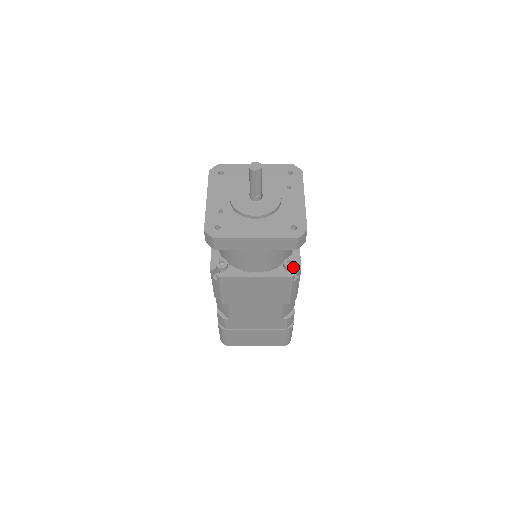
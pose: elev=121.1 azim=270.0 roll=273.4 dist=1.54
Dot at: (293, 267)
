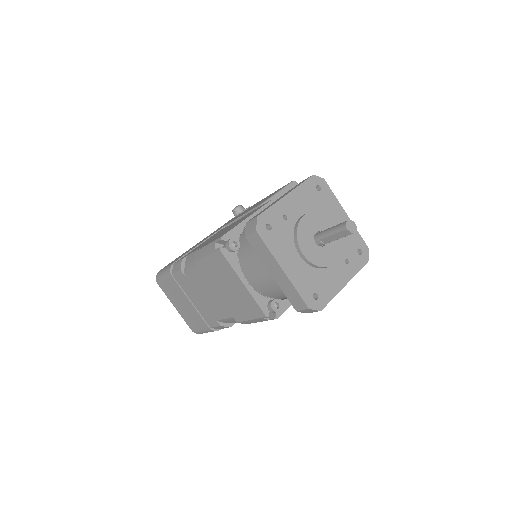
Dot at: (275, 311)
